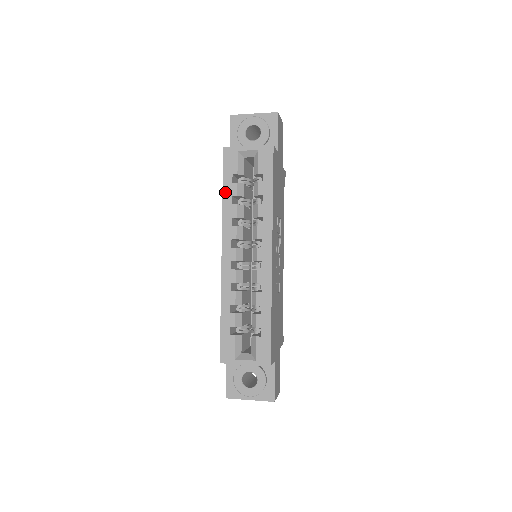
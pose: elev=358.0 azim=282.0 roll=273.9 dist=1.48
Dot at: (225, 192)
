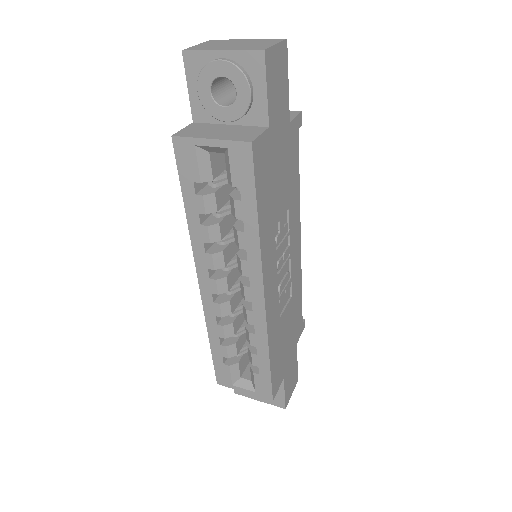
Dot at: (187, 206)
